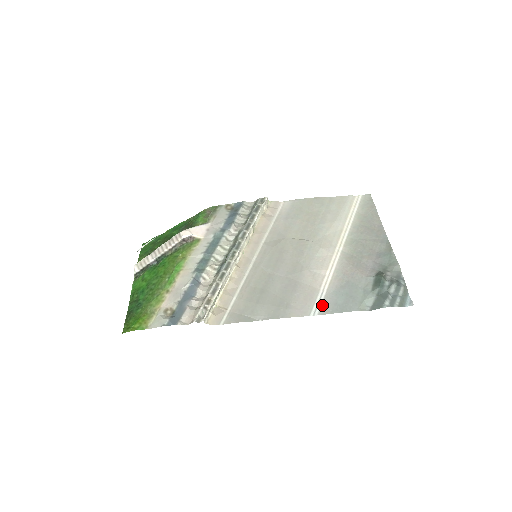
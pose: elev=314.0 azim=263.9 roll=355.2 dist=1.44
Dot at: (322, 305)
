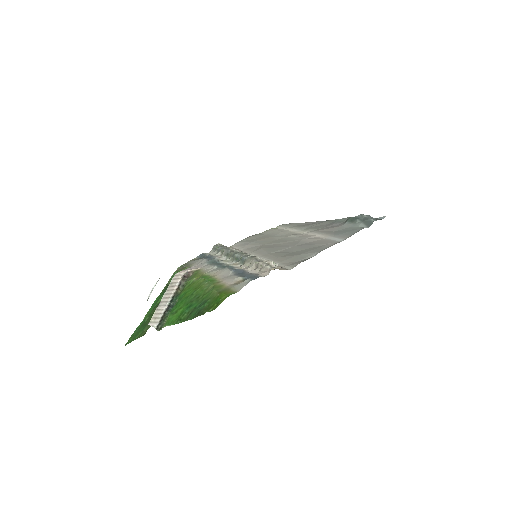
Dot at: (339, 238)
